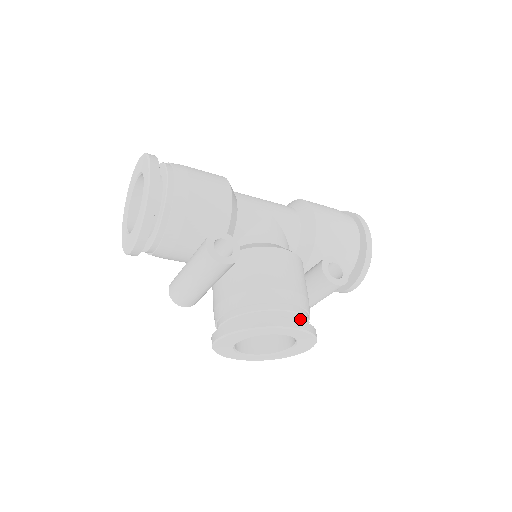
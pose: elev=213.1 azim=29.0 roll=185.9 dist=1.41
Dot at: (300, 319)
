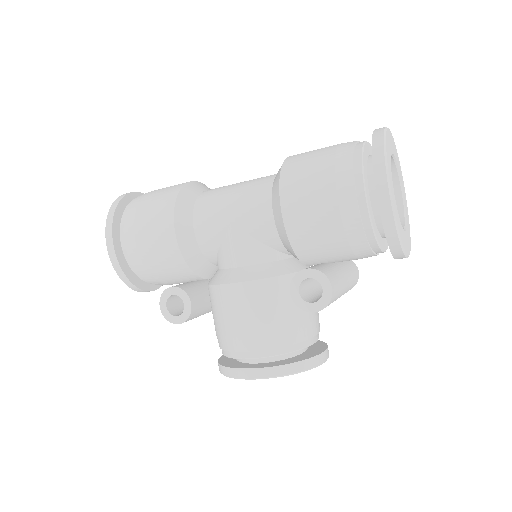
Dot at: occluded
